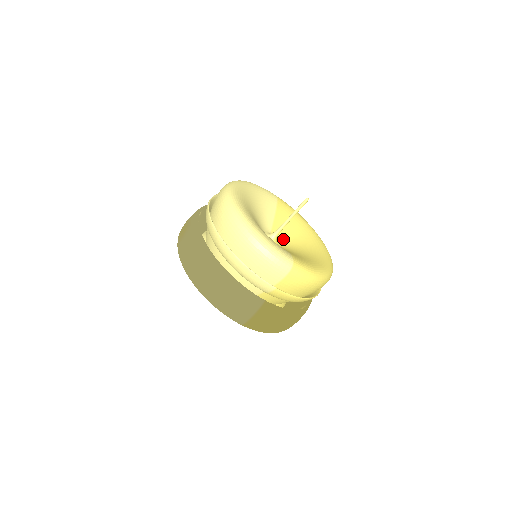
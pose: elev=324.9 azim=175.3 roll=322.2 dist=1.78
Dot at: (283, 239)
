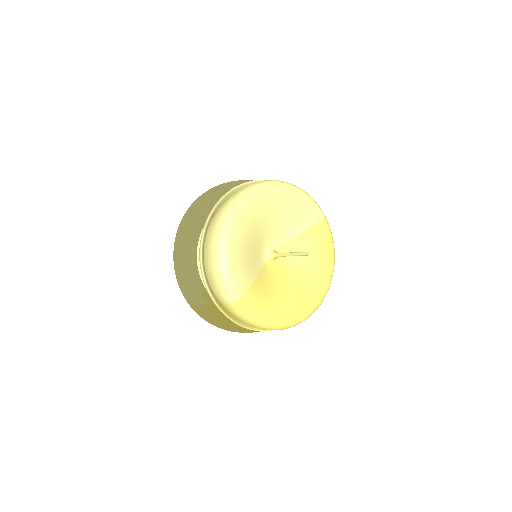
Dot at: (285, 262)
